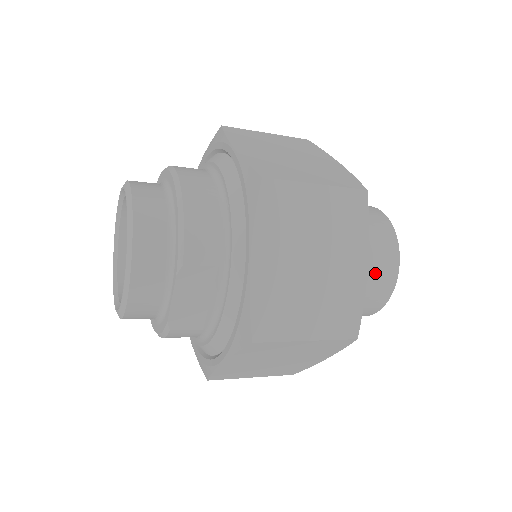
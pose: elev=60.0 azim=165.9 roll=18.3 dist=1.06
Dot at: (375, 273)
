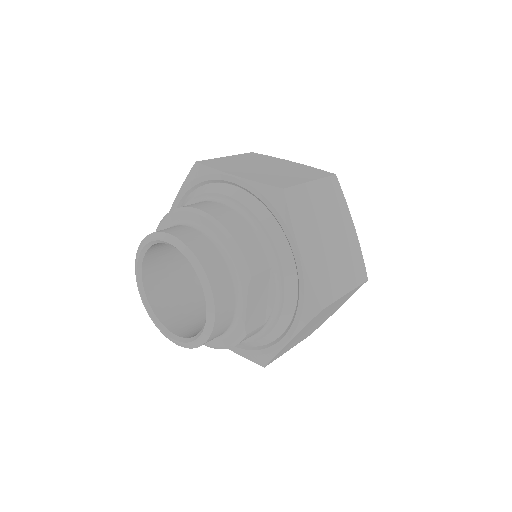
Dot at: occluded
